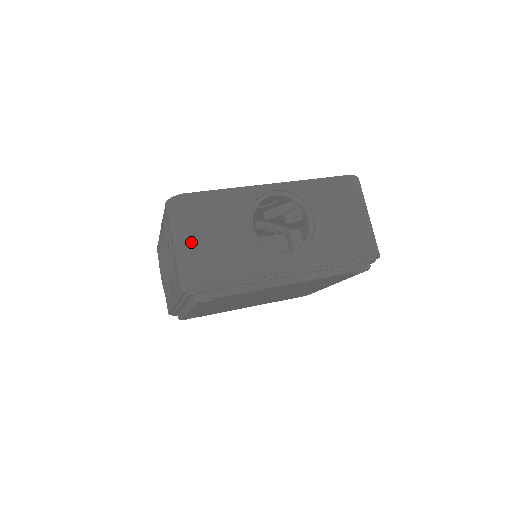
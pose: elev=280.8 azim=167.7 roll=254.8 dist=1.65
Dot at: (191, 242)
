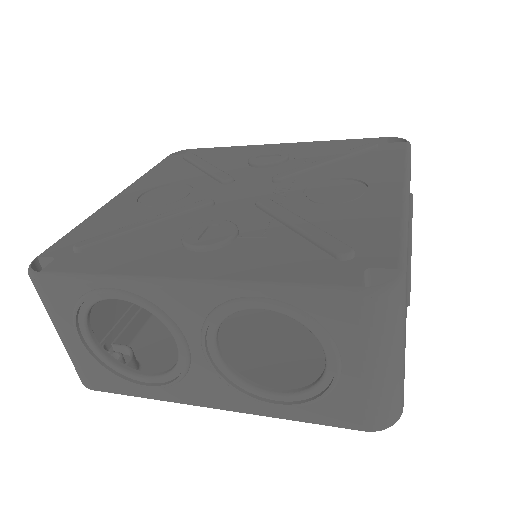
Dot at: (403, 356)
